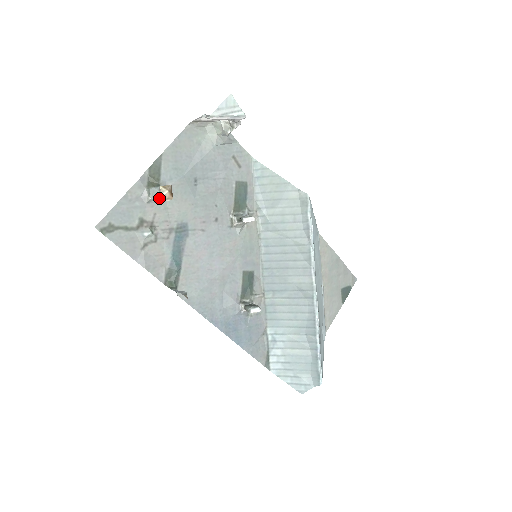
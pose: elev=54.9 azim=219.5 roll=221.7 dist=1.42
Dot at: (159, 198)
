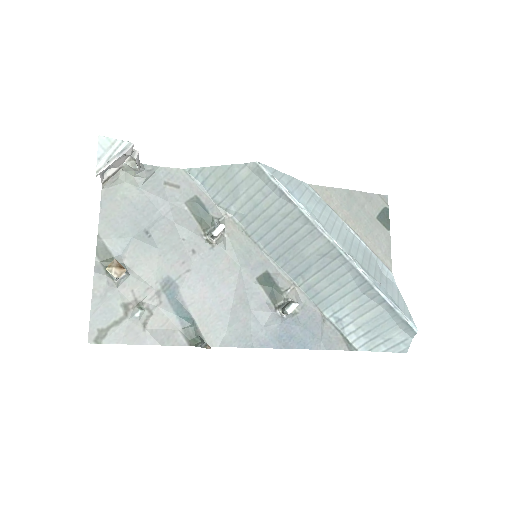
Dot at: (115, 278)
